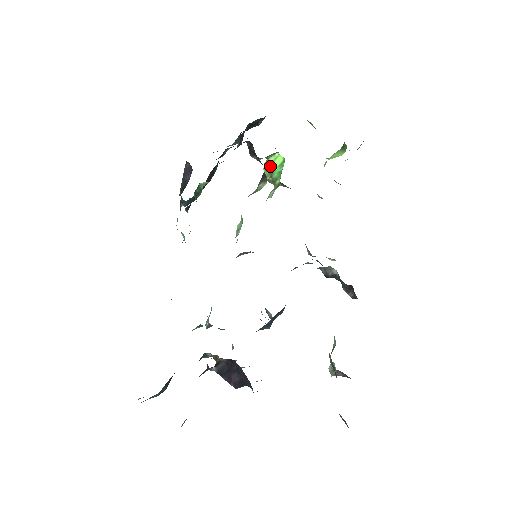
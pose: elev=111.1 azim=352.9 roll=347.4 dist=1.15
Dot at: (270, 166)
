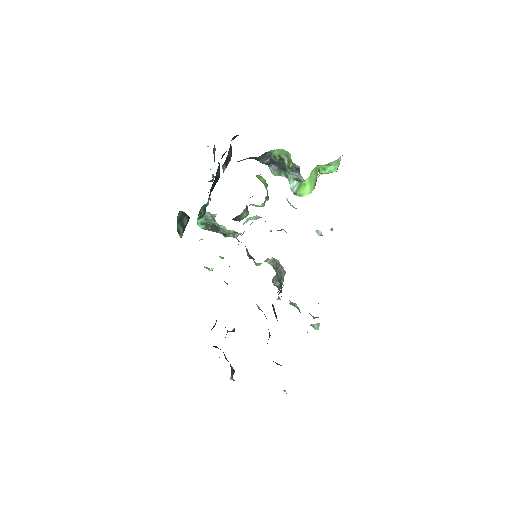
Dot at: (259, 179)
